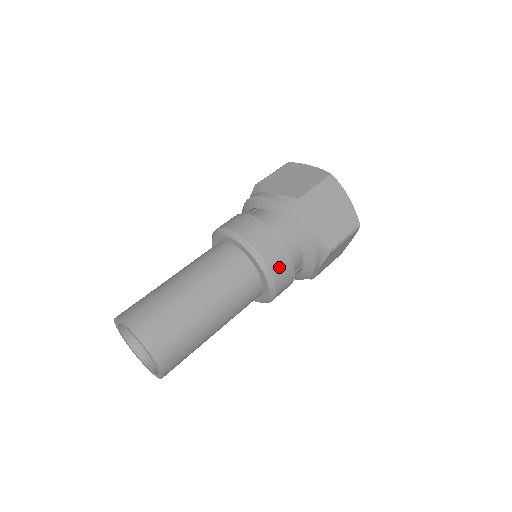
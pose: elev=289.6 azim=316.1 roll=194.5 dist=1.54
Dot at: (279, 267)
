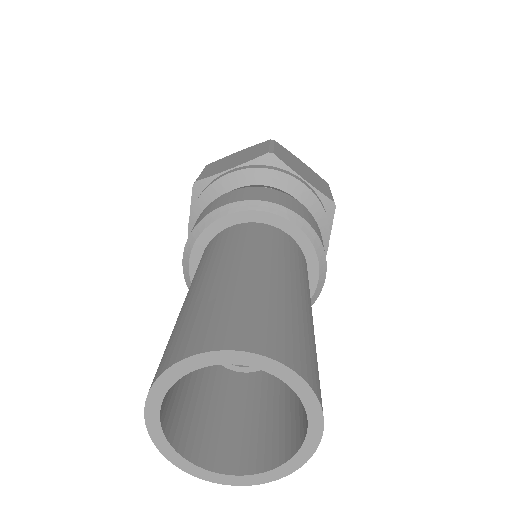
Dot at: (312, 223)
